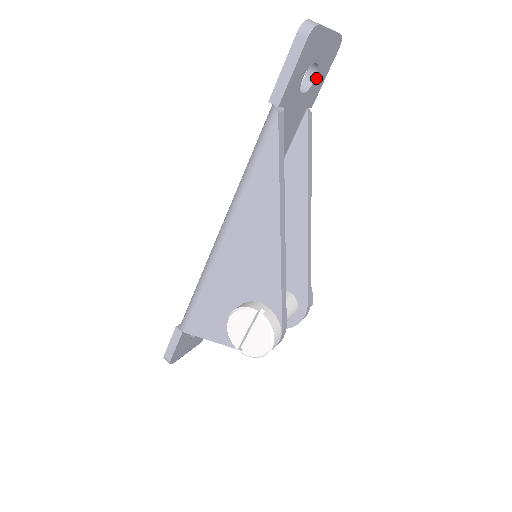
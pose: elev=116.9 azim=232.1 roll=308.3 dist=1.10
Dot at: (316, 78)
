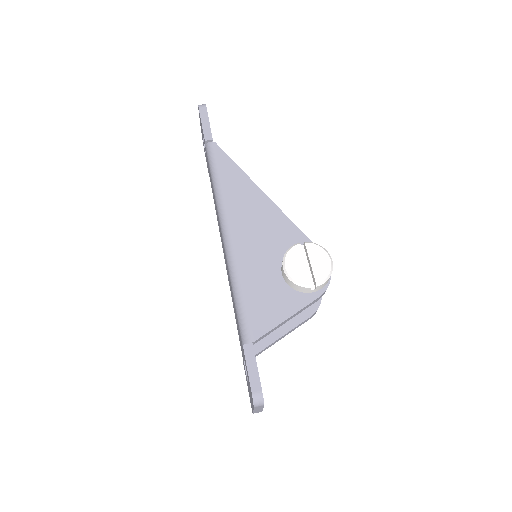
Dot at: occluded
